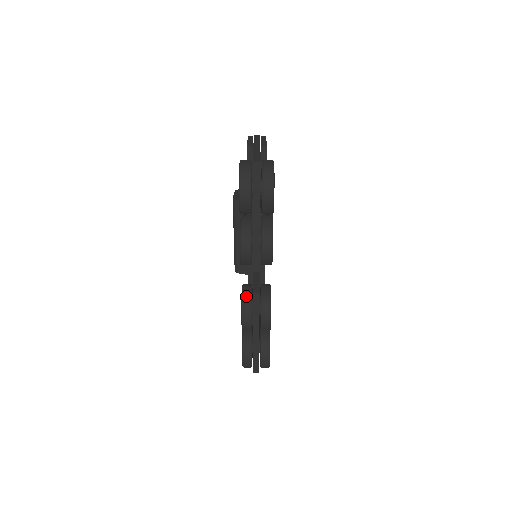
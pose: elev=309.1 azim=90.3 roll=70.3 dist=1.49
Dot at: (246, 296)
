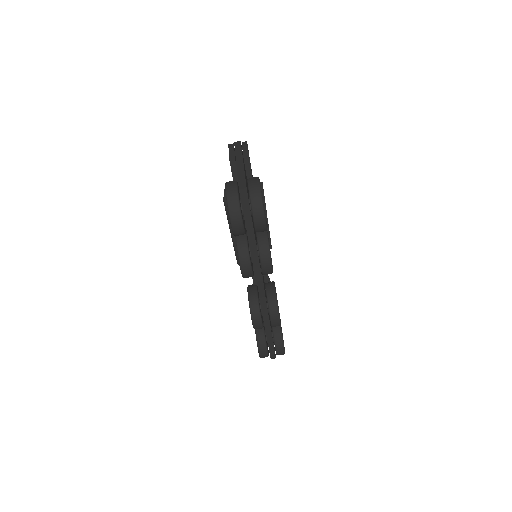
Dot at: (253, 301)
